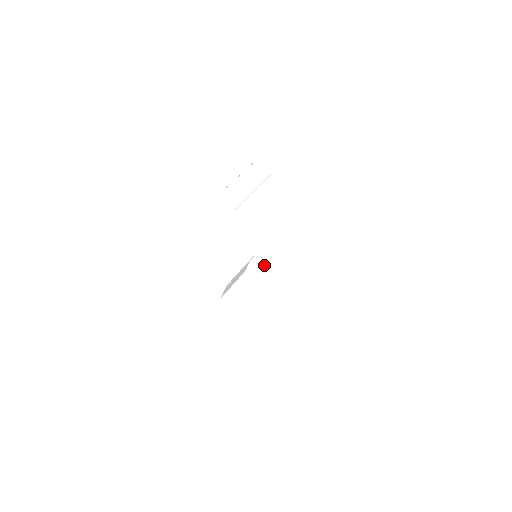
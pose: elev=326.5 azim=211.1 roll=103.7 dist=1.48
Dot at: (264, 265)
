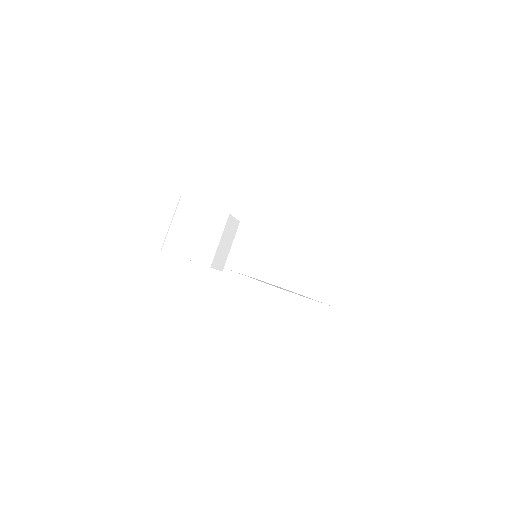
Dot at: occluded
